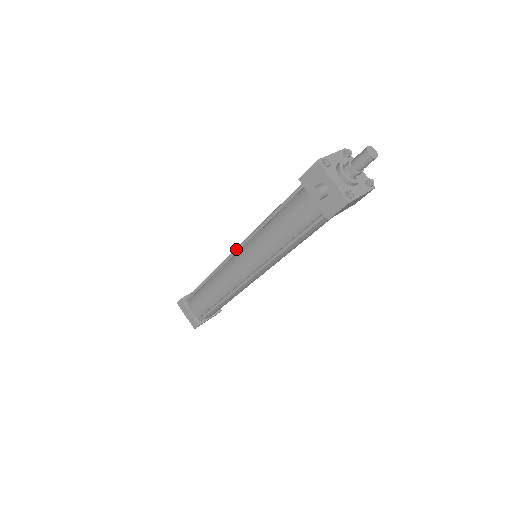
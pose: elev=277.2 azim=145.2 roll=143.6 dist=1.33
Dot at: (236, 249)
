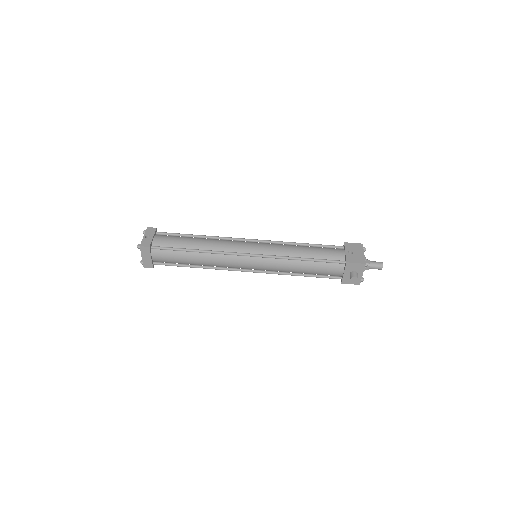
Dot at: (256, 256)
